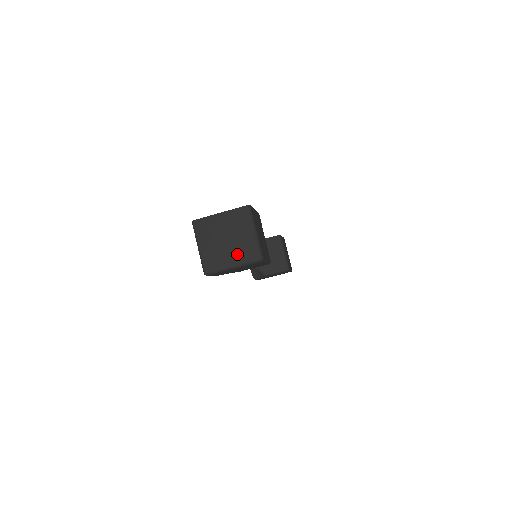
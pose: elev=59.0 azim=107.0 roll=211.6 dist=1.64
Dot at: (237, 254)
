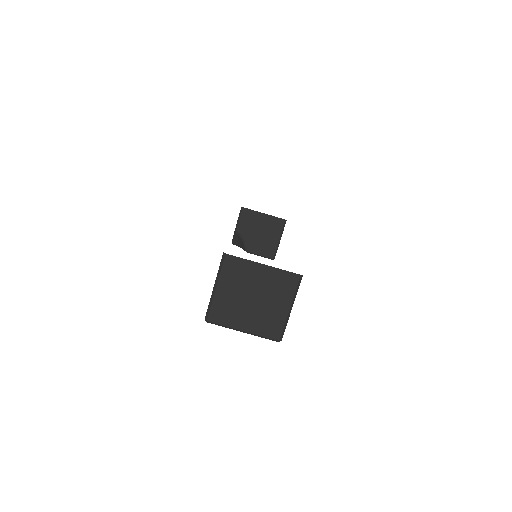
Dot at: (256, 321)
